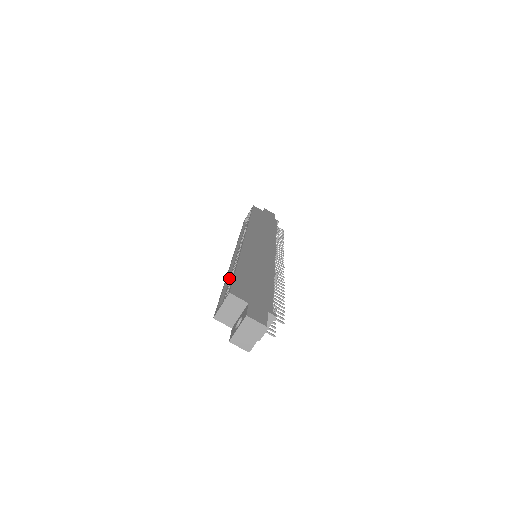
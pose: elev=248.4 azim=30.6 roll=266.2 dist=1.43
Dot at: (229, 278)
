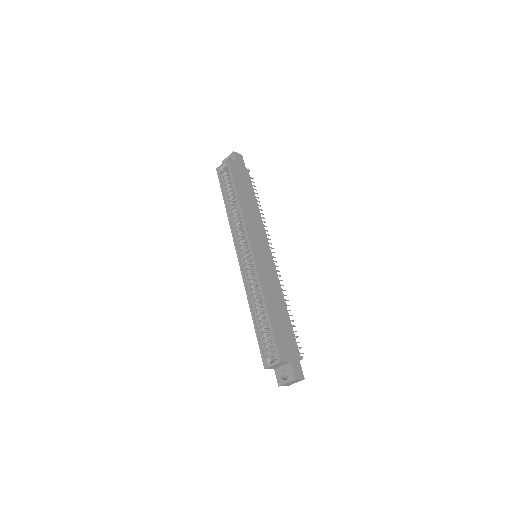
Dot at: (252, 305)
